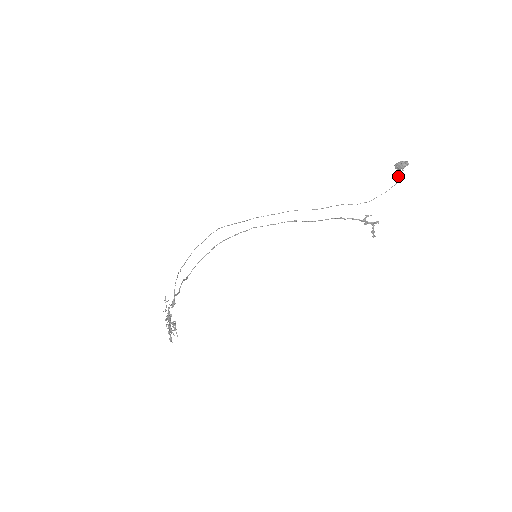
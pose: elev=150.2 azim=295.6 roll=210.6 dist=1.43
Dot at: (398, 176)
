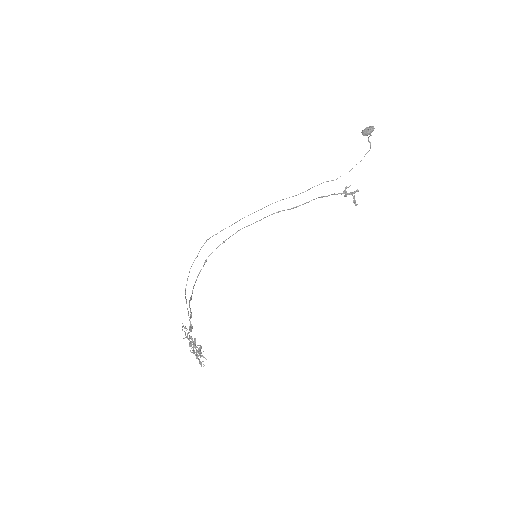
Dot at: (369, 142)
